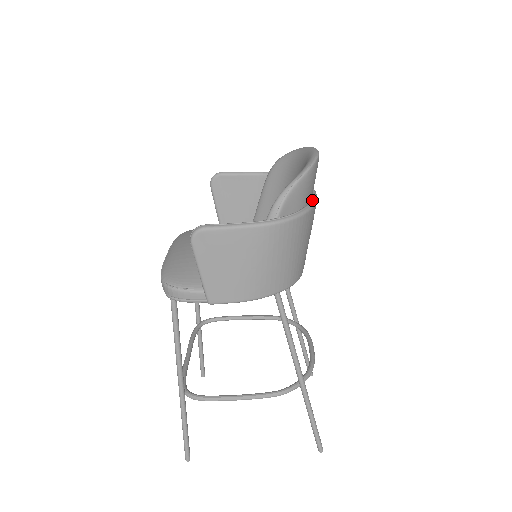
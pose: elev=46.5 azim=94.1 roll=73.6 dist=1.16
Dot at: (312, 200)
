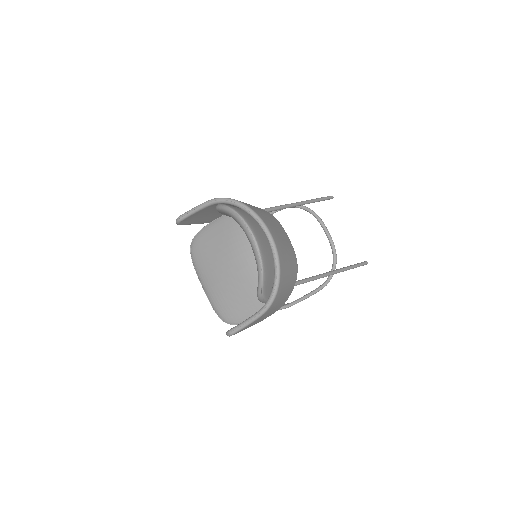
Dot at: (275, 257)
